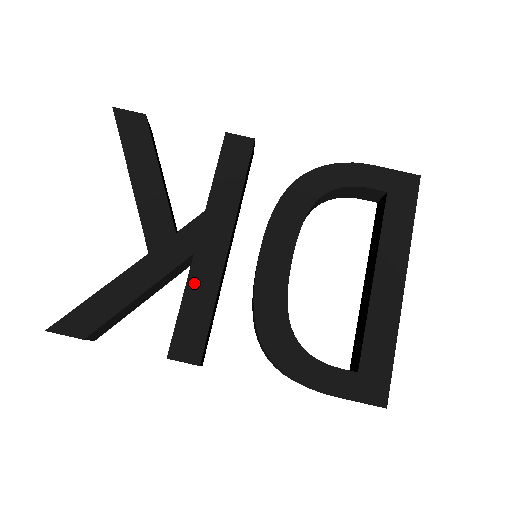
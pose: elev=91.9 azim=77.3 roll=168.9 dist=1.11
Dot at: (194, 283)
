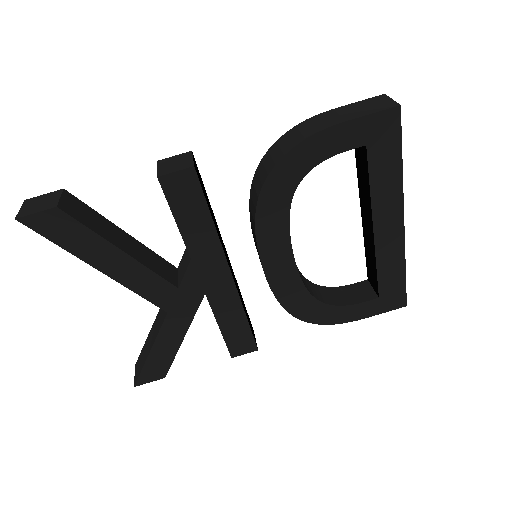
Dot at: (220, 311)
